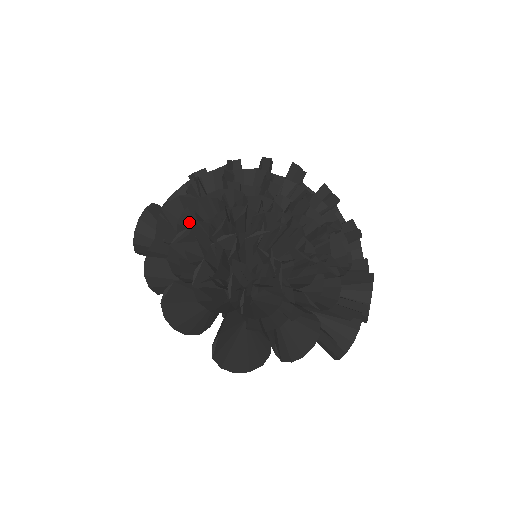
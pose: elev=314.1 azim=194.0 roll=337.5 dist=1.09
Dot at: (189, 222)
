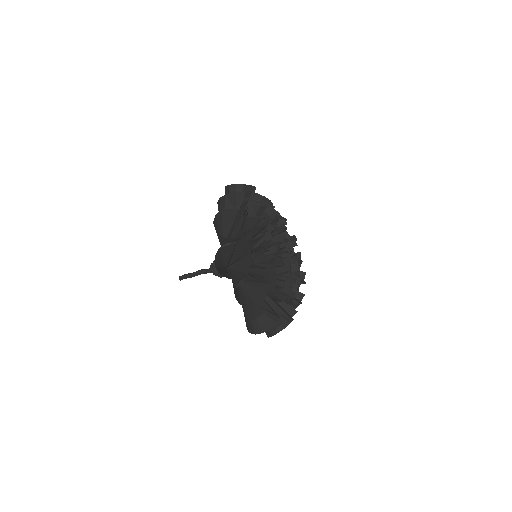
Dot at: occluded
